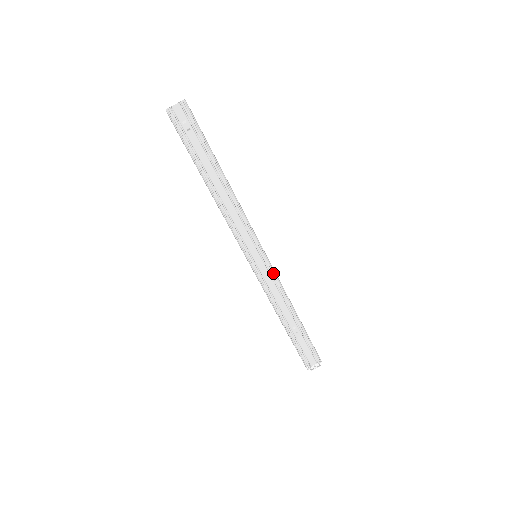
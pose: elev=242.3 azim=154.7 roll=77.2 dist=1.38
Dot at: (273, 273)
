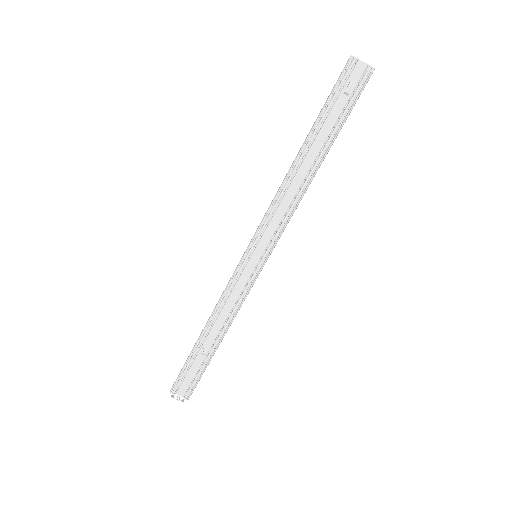
Dot at: (249, 286)
